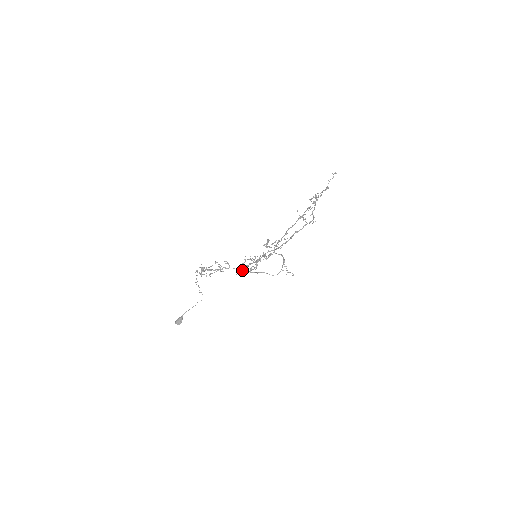
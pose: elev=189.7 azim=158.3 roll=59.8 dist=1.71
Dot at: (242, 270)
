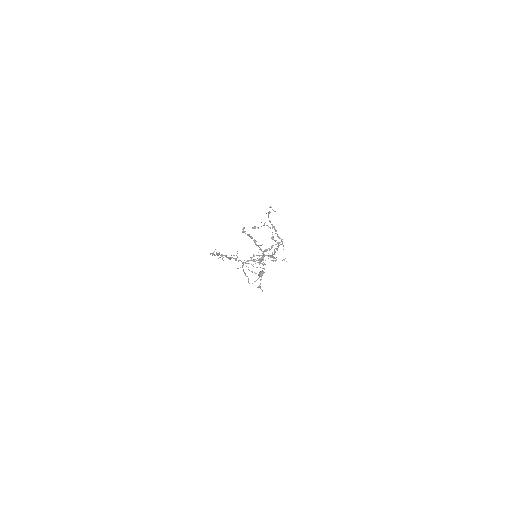
Dot at: (243, 265)
